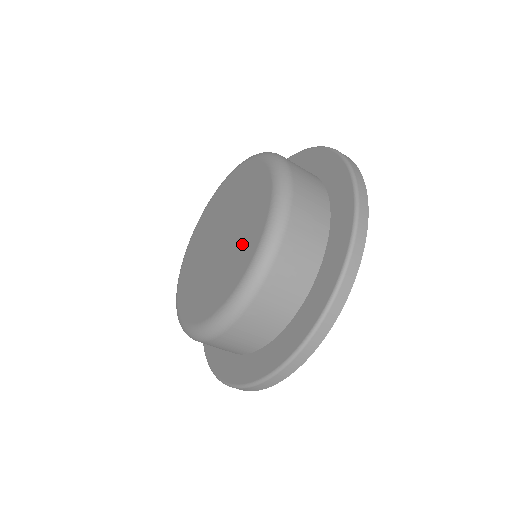
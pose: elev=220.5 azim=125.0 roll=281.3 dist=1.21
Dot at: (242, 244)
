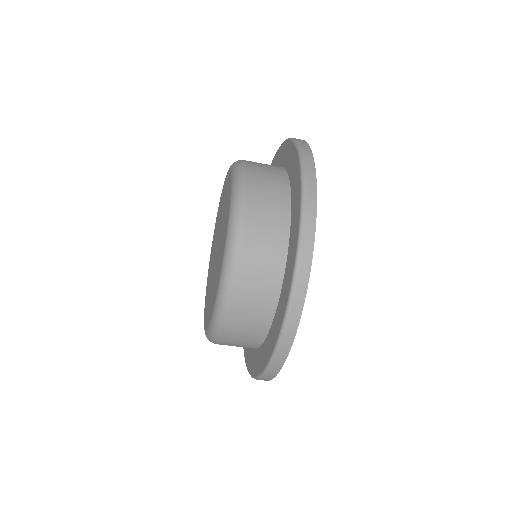
Dot at: (215, 283)
